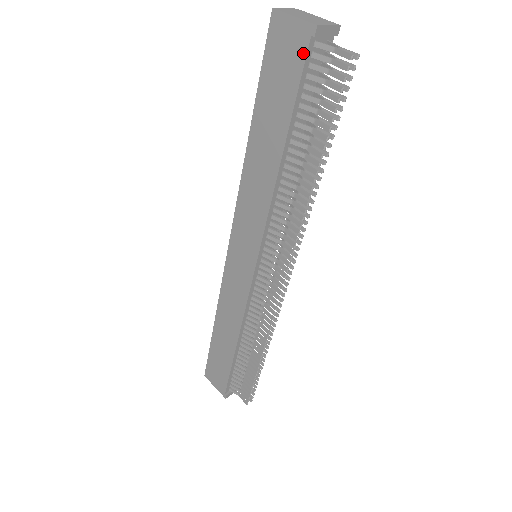
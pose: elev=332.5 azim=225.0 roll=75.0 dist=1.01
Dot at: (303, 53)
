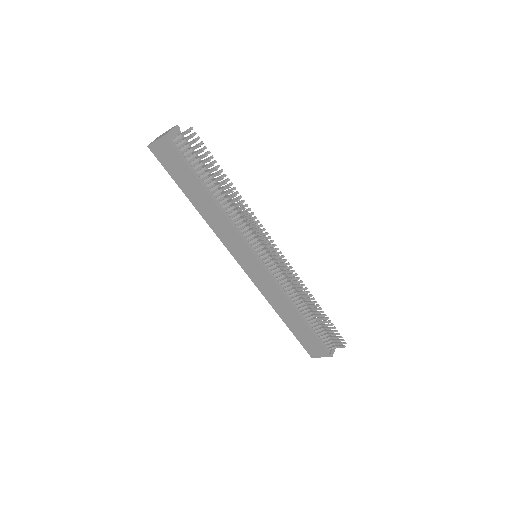
Dot at: (173, 149)
